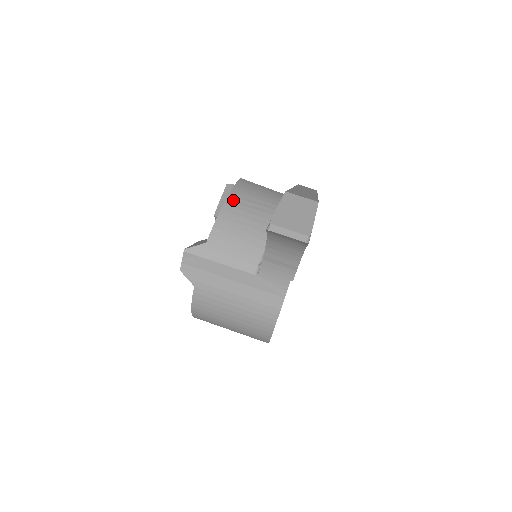
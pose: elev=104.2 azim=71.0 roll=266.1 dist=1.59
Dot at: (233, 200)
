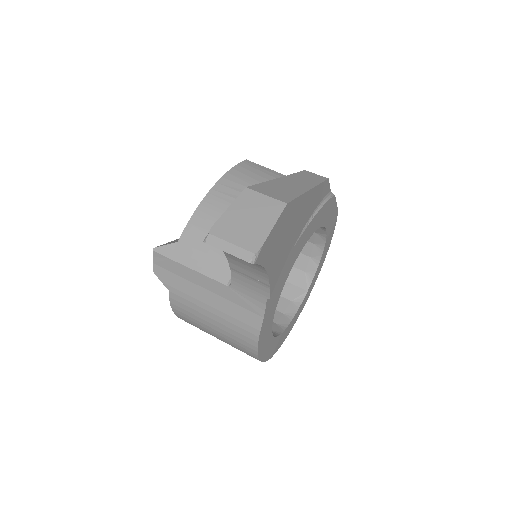
Dot at: (220, 189)
